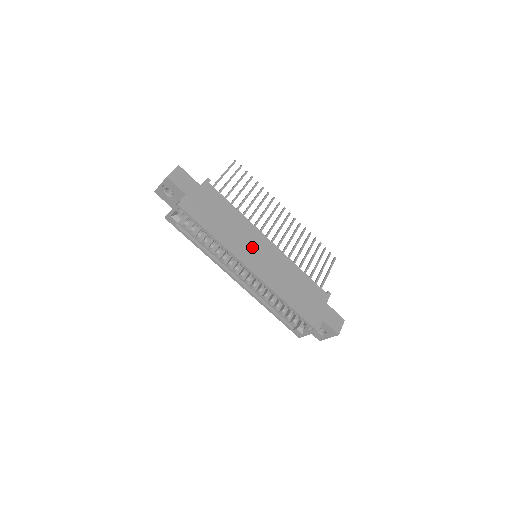
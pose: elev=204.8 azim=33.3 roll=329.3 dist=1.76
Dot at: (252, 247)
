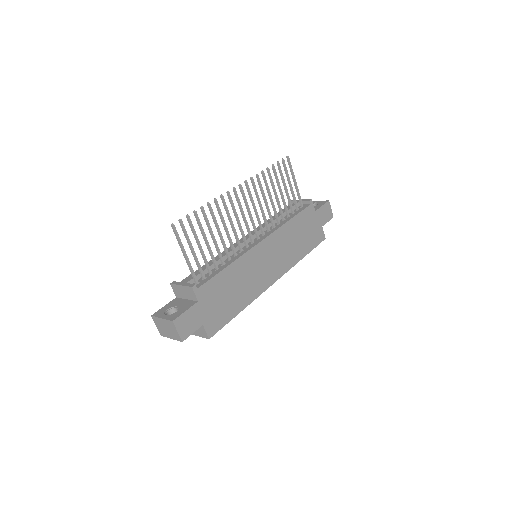
Dot at: (260, 269)
